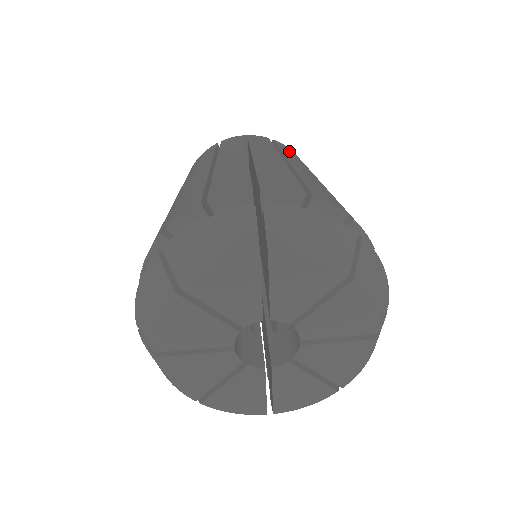
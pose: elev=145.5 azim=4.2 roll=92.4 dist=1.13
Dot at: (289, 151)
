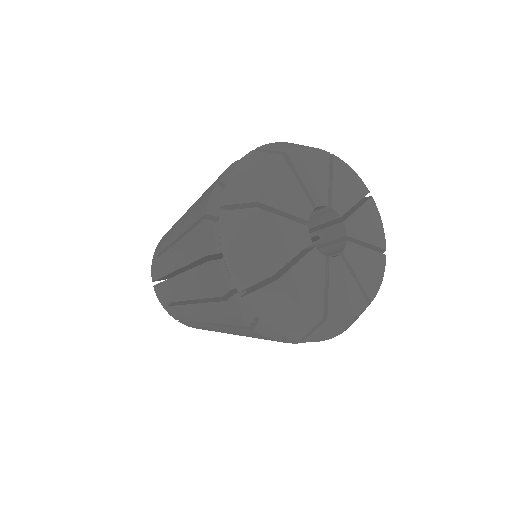
Dot at: occluded
